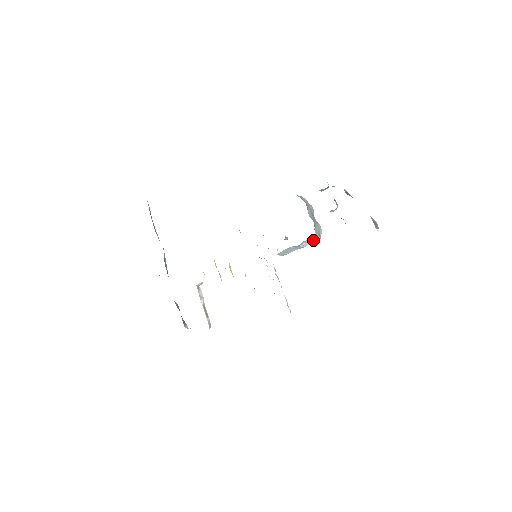
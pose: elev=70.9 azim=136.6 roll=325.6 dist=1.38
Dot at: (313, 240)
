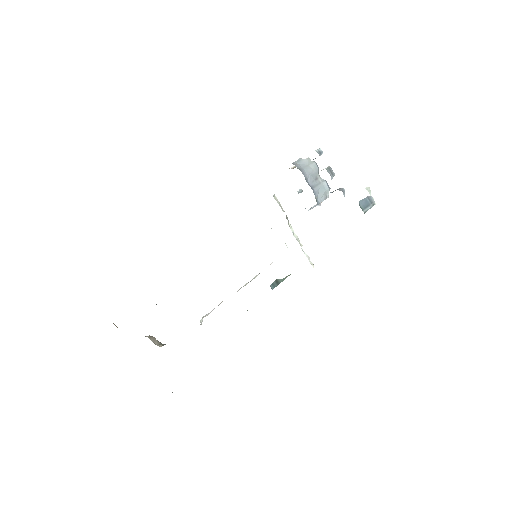
Dot at: (319, 205)
